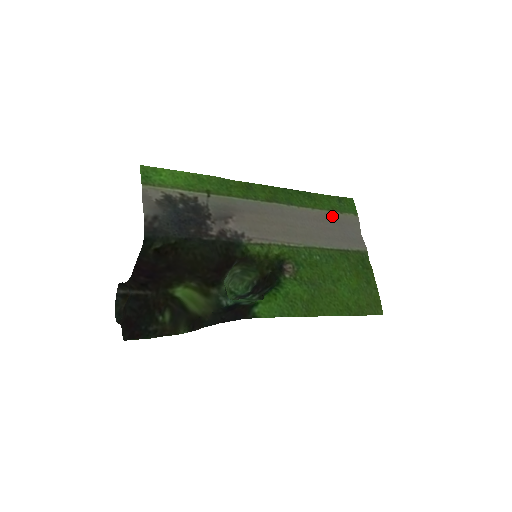
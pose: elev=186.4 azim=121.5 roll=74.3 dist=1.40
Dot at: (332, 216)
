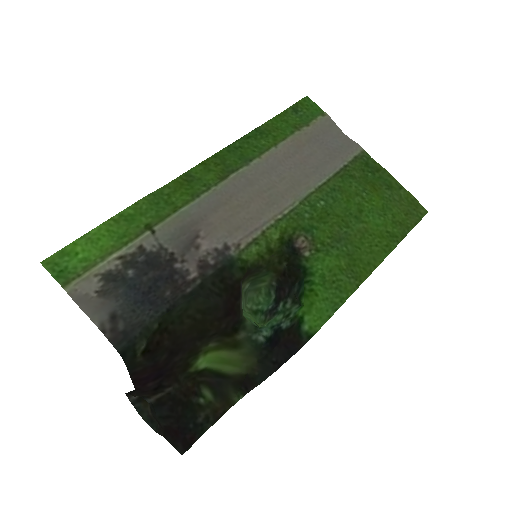
Dot at: (301, 138)
